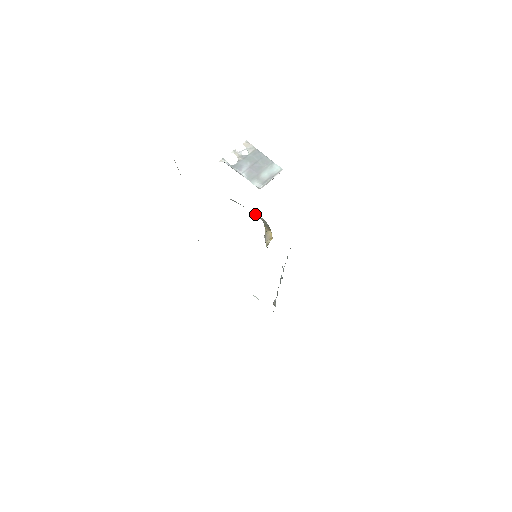
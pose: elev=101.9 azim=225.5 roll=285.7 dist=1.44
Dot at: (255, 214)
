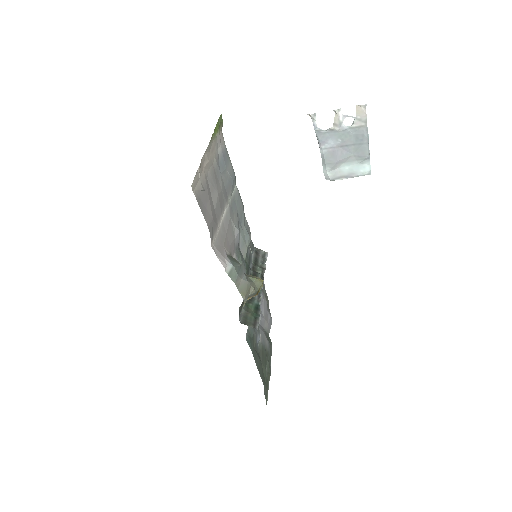
Dot at: (241, 294)
